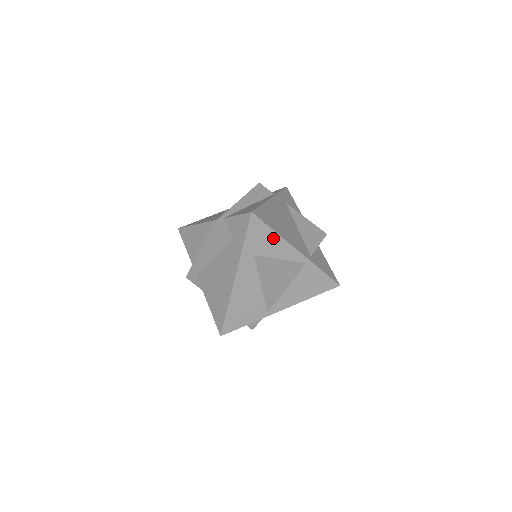
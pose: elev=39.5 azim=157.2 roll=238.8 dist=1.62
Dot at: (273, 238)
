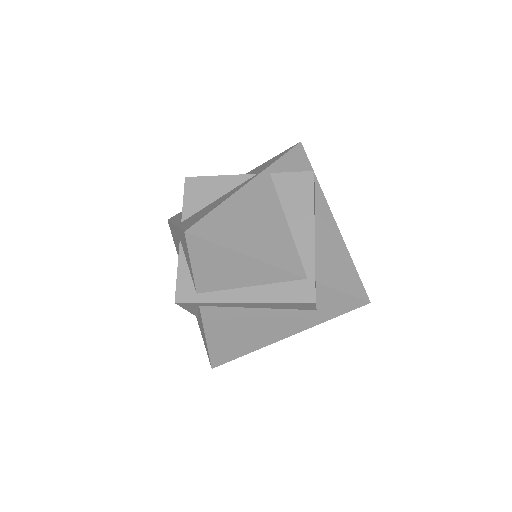
Dot at: occluded
